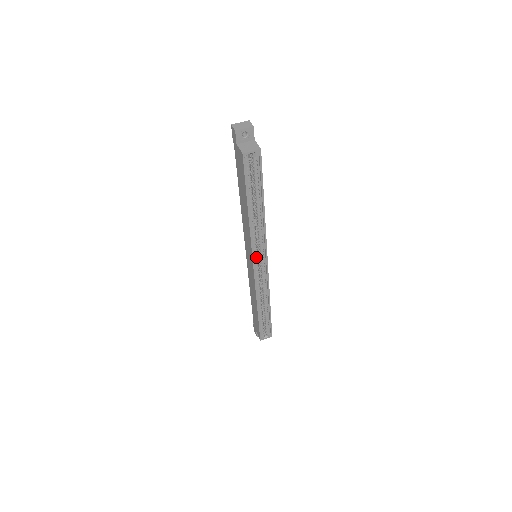
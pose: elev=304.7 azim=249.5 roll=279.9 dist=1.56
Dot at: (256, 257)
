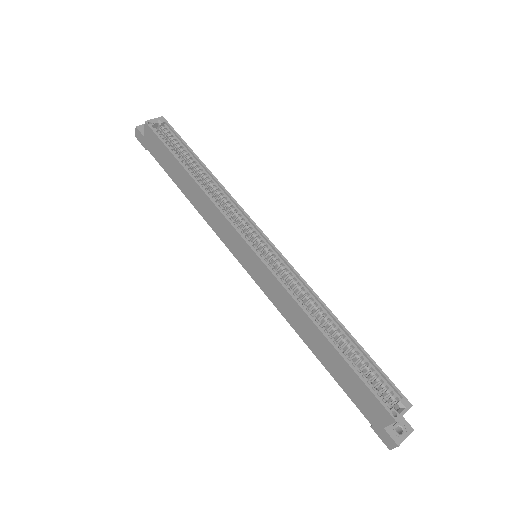
Dot at: (247, 239)
